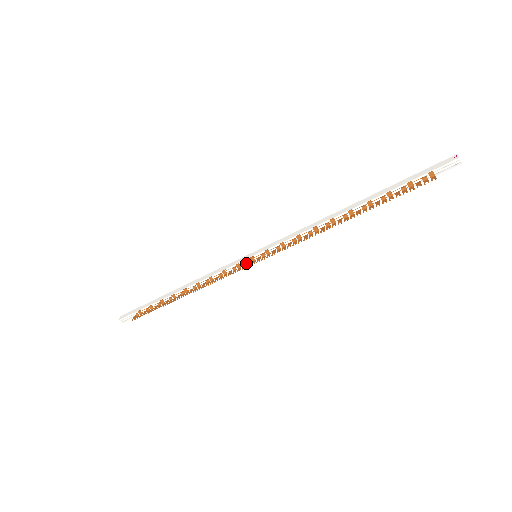
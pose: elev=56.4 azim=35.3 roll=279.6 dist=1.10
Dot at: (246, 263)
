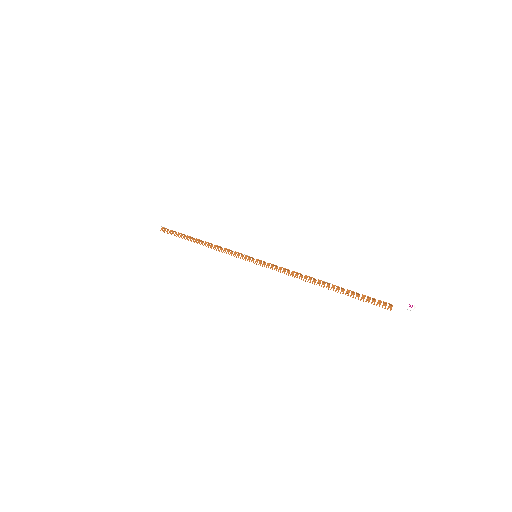
Dot at: (248, 255)
